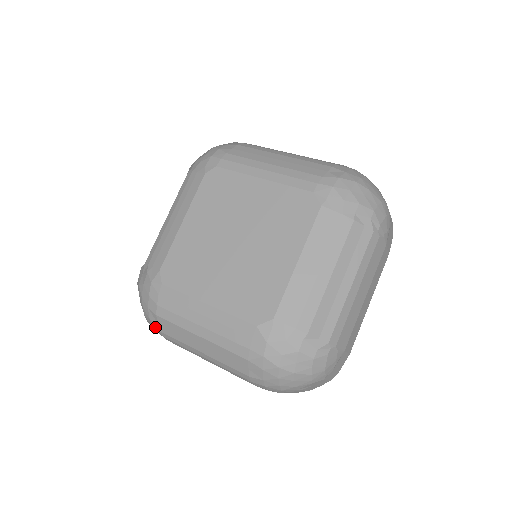
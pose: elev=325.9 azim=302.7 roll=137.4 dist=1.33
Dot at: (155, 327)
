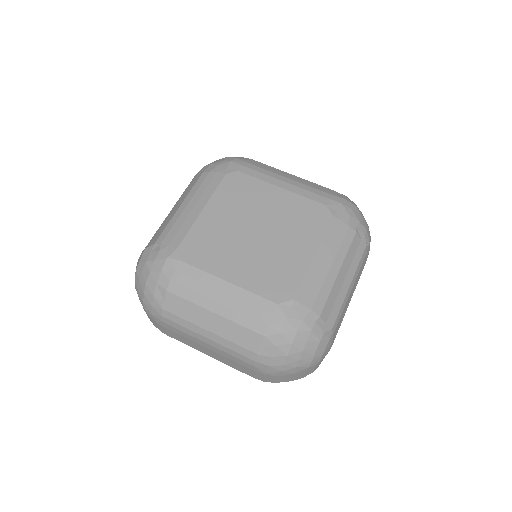
Dot at: (158, 305)
